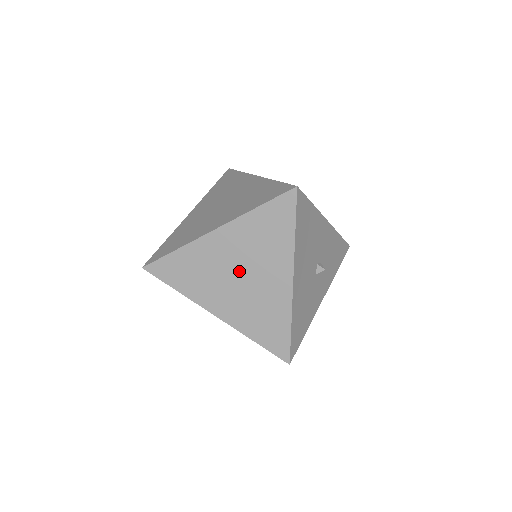
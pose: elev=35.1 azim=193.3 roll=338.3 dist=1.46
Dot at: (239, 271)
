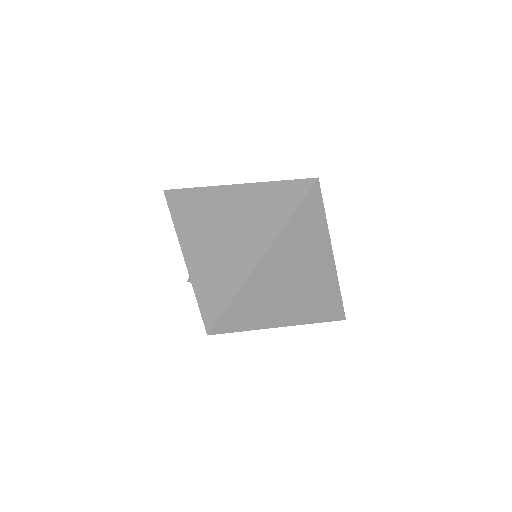
Dot at: (293, 277)
